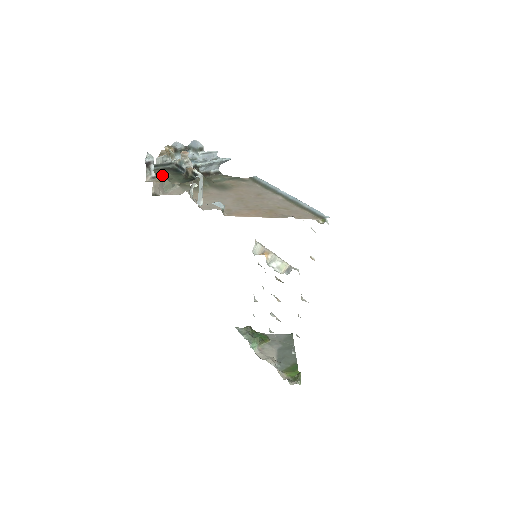
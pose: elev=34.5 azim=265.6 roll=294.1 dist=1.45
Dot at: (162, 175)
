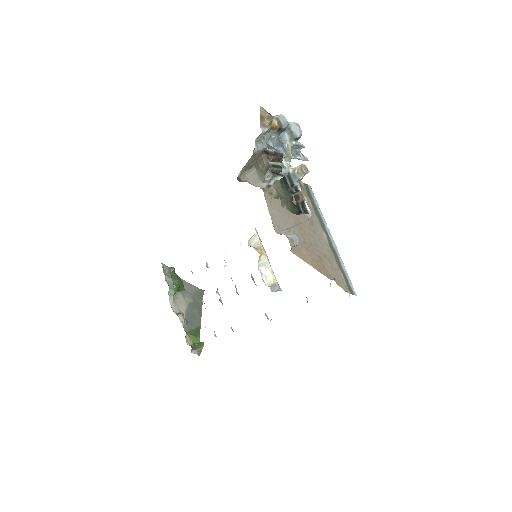
Dot at: occluded
